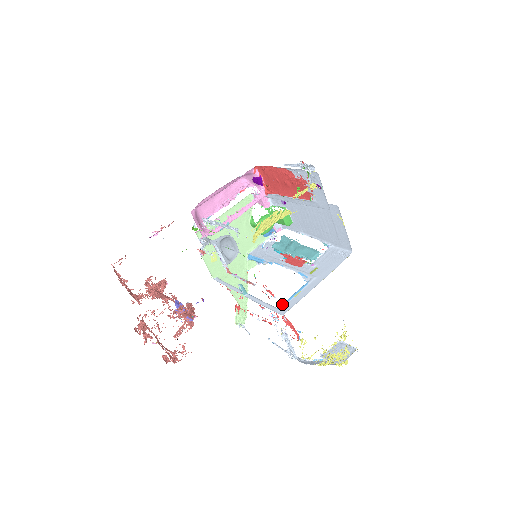
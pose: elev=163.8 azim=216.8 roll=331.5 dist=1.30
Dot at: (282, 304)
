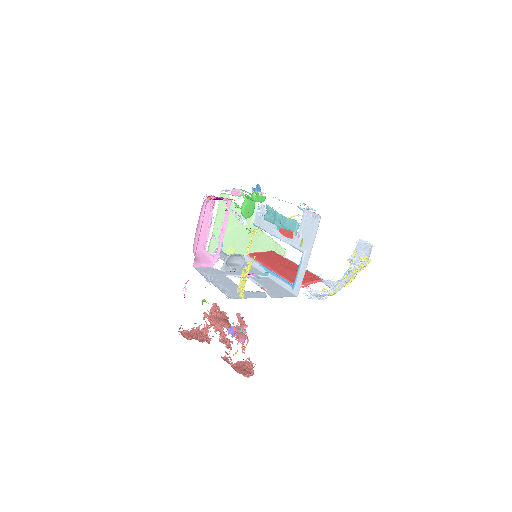
Dot at: (294, 284)
